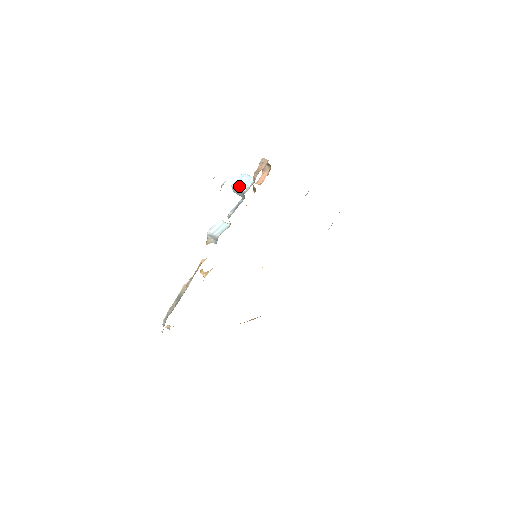
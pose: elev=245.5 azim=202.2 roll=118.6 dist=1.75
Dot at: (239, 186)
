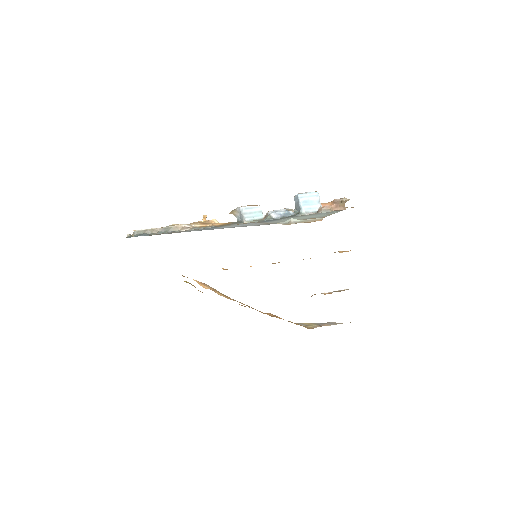
Dot at: (303, 203)
